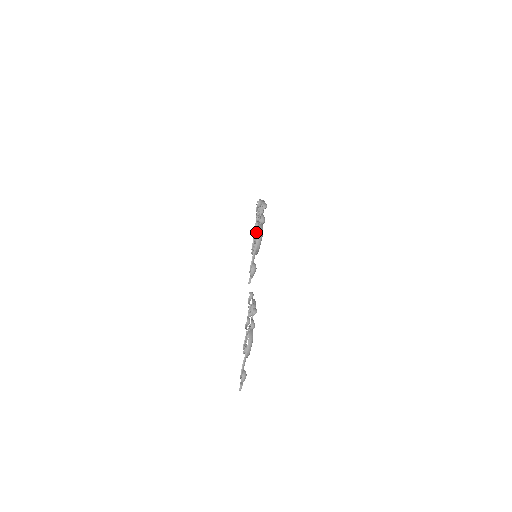
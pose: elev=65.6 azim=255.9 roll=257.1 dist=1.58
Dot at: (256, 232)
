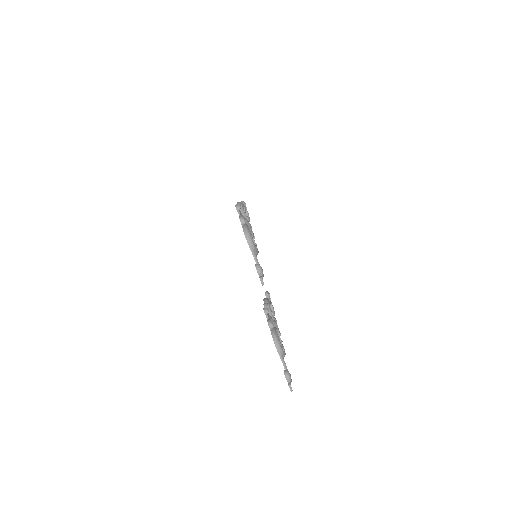
Dot at: occluded
